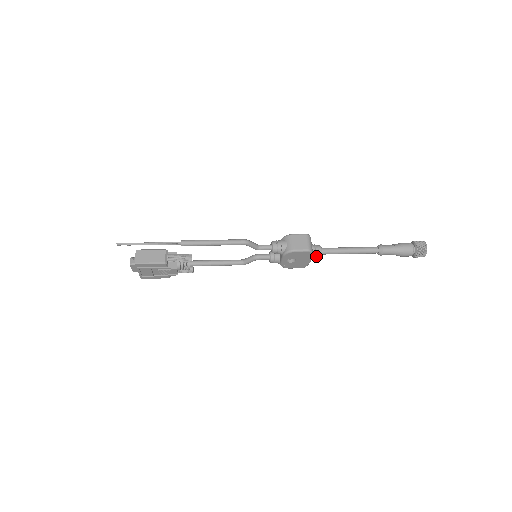
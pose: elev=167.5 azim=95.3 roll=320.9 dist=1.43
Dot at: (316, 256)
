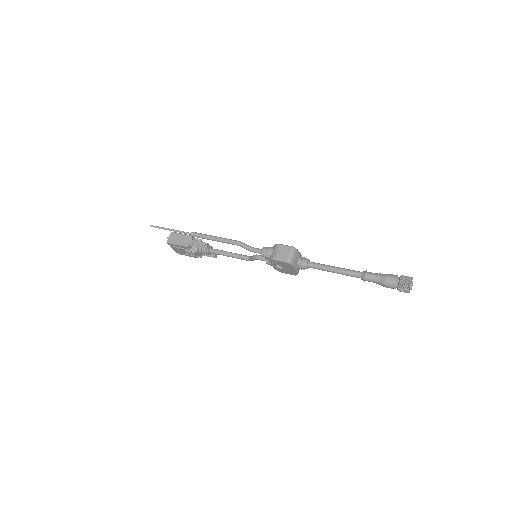
Dot at: (301, 268)
